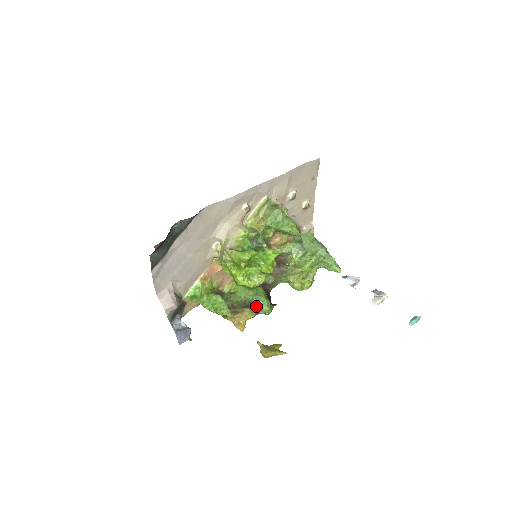
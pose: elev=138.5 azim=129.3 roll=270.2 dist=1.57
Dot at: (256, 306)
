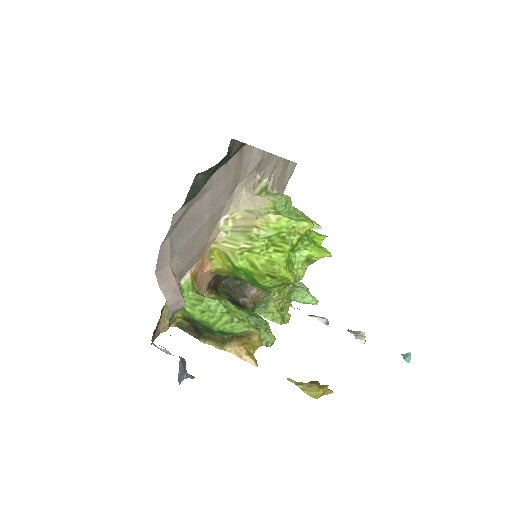
Dot at: (260, 331)
